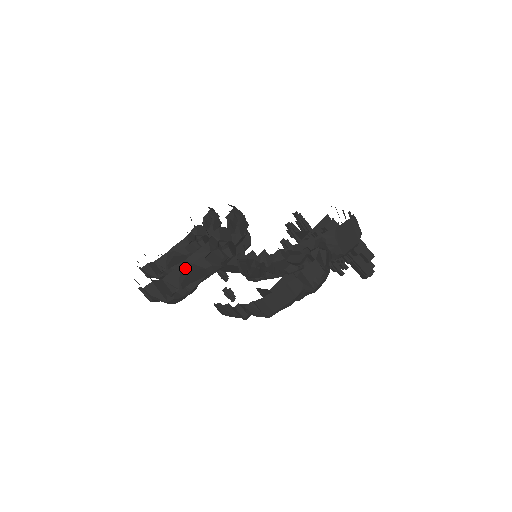
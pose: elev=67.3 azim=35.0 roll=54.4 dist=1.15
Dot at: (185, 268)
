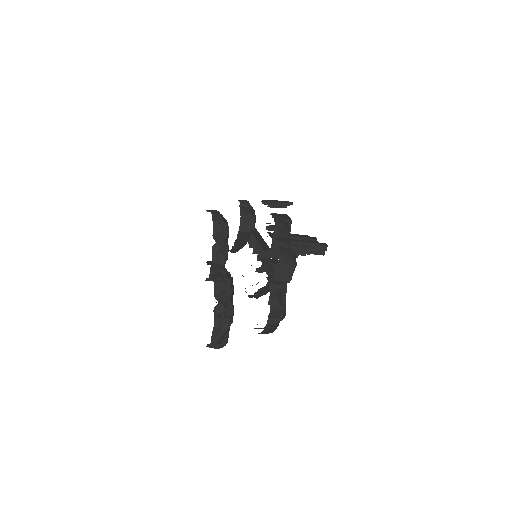
Dot at: (214, 341)
